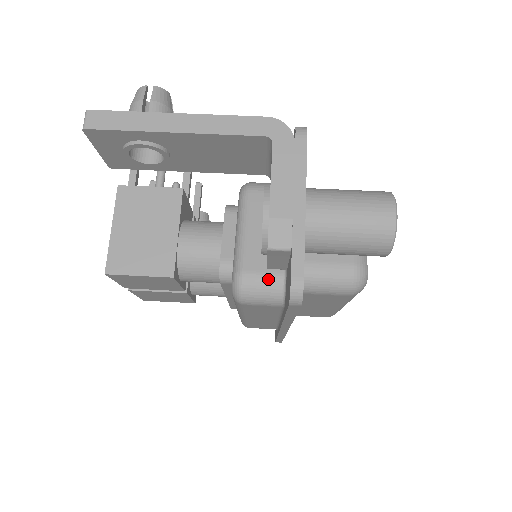
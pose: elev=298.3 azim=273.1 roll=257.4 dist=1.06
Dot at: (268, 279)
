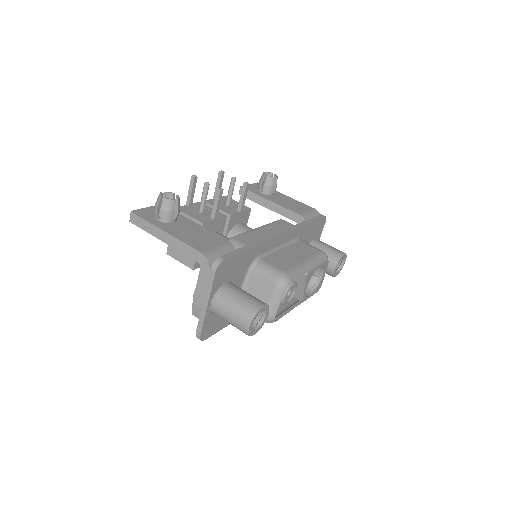
Dot at: occluded
